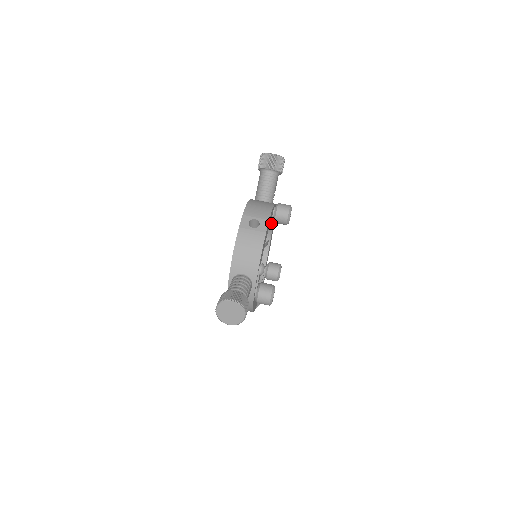
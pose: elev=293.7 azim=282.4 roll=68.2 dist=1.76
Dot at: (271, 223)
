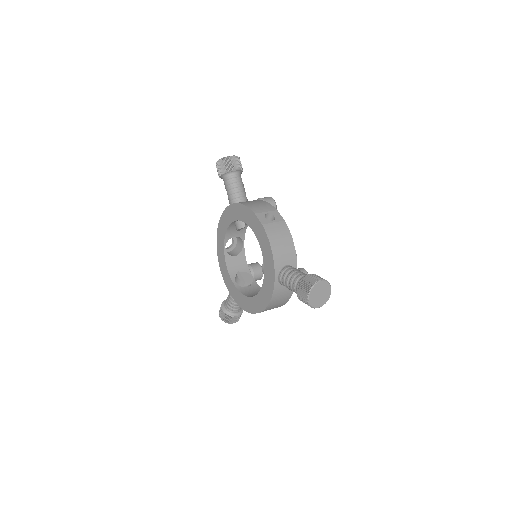
Dot at: occluded
